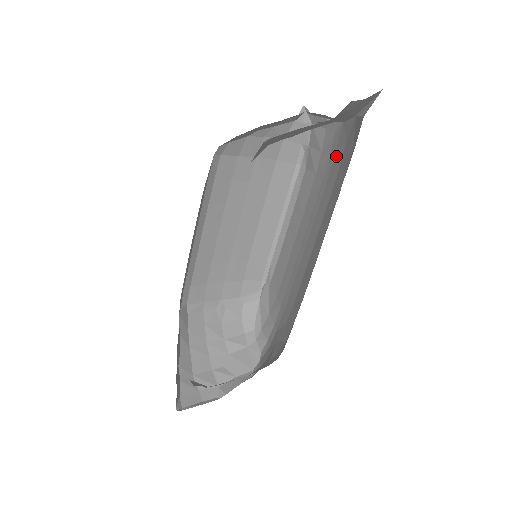
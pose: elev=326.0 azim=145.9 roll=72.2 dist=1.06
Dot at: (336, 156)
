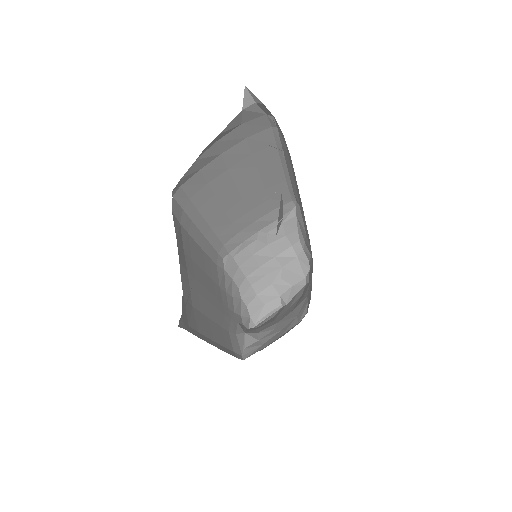
Dot at: occluded
